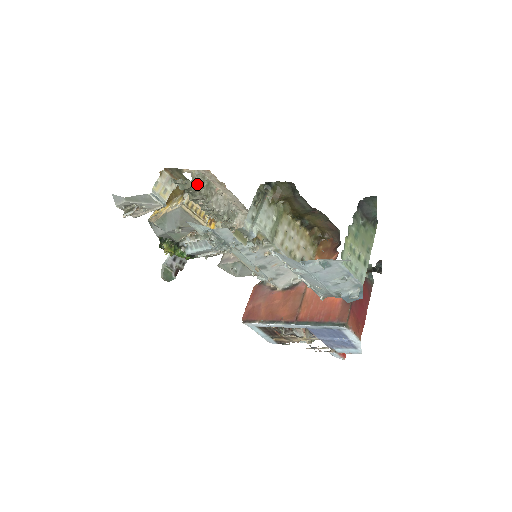
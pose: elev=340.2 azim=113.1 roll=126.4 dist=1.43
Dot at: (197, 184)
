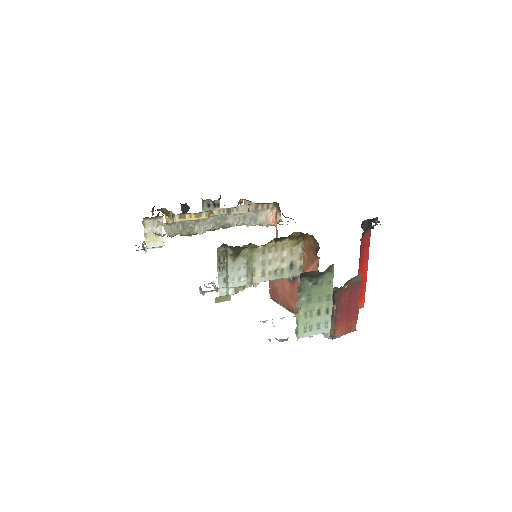
Dot at: (174, 233)
